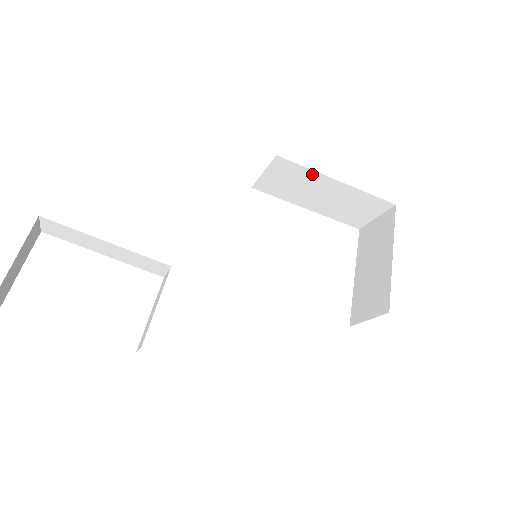
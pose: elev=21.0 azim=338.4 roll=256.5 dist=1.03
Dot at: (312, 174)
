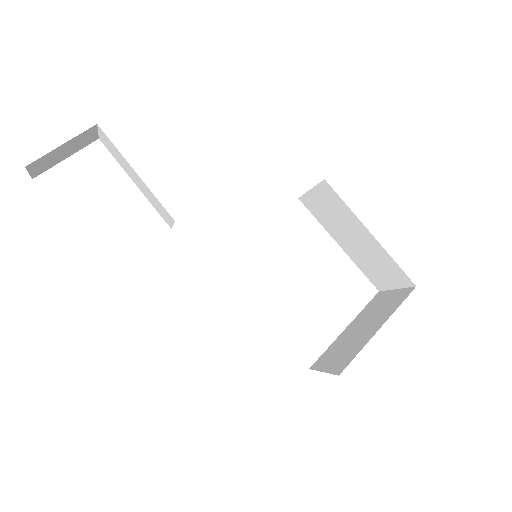
Dot at: (350, 214)
